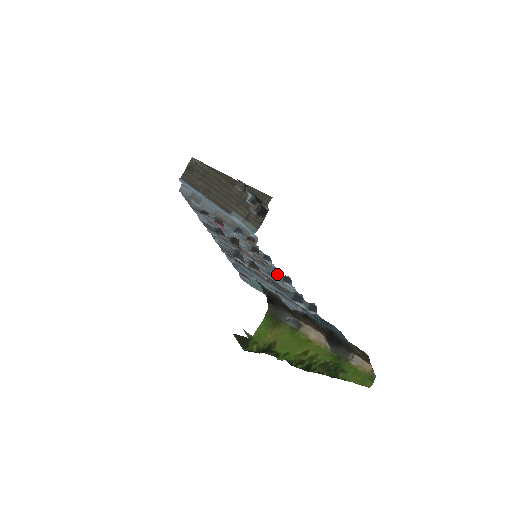
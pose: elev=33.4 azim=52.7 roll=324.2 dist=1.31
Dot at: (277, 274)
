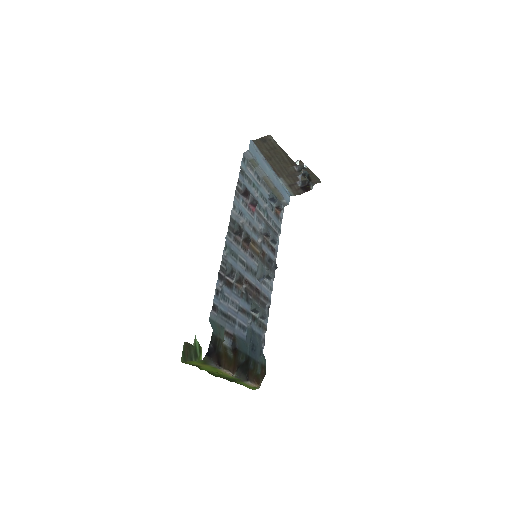
Dot at: (260, 278)
